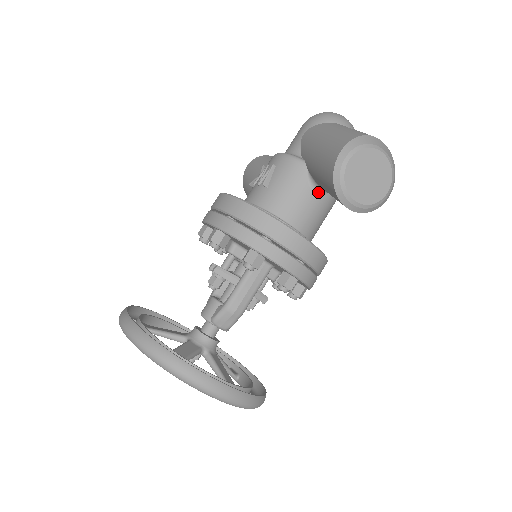
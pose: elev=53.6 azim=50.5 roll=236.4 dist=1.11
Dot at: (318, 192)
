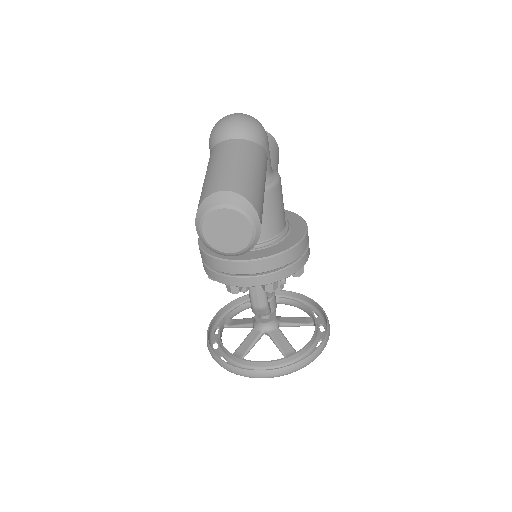
Dot at: occluded
